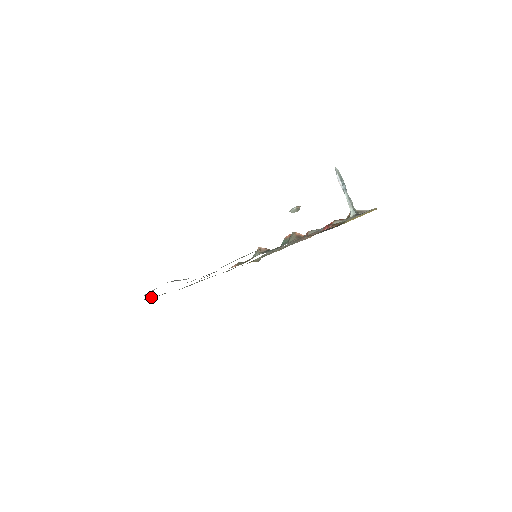
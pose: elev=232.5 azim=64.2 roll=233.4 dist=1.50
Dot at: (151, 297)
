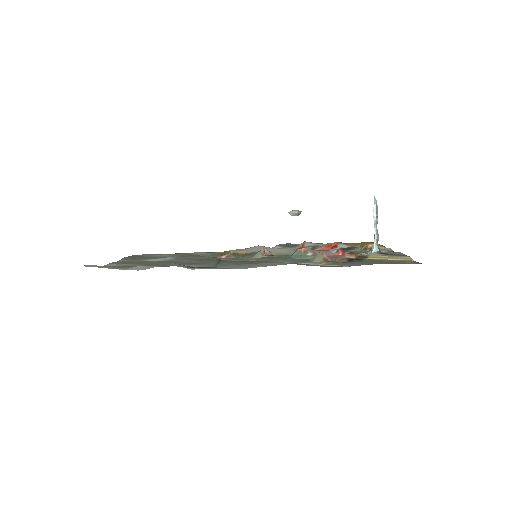
Dot at: (117, 262)
